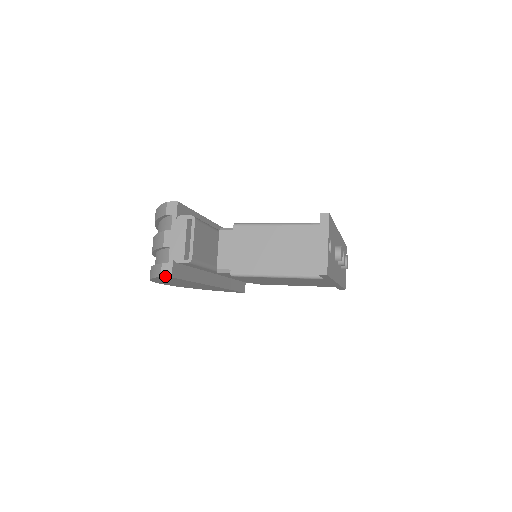
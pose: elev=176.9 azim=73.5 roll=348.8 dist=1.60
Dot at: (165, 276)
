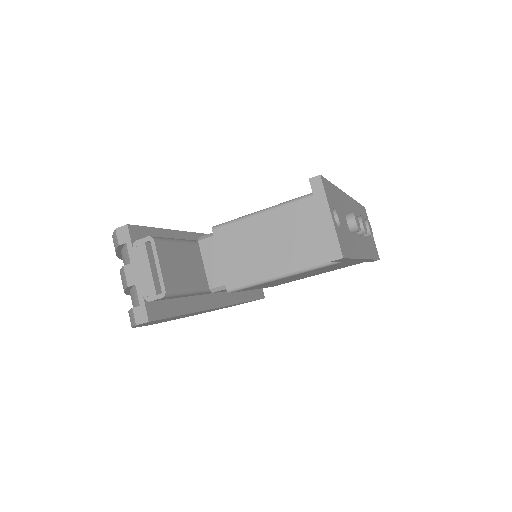
Dot at: (141, 323)
